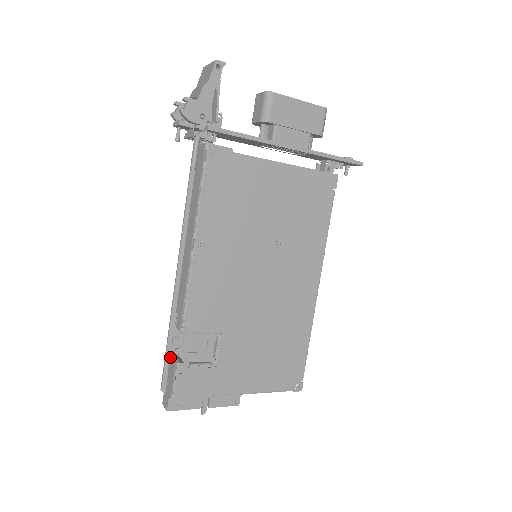
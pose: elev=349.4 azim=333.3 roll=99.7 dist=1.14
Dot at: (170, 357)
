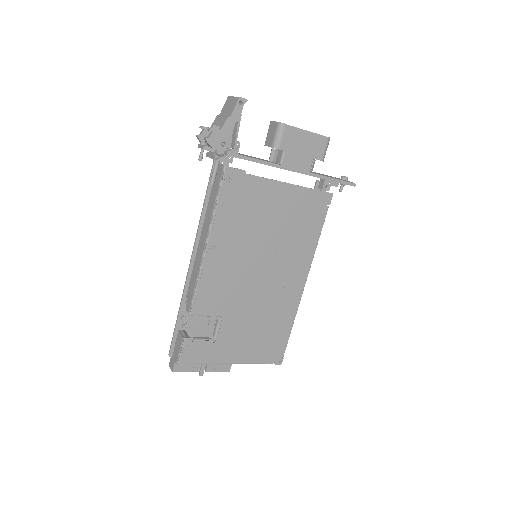
Dot at: (178, 331)
